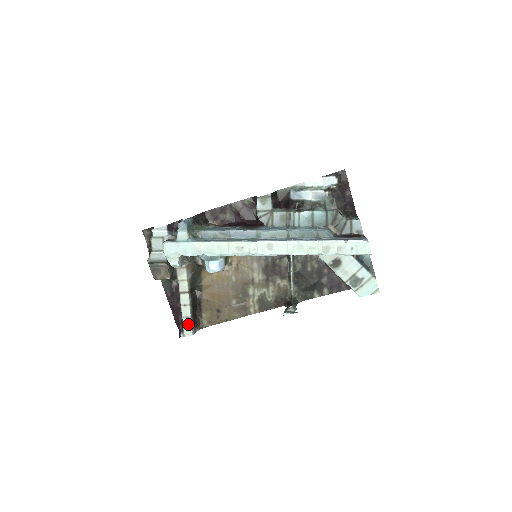
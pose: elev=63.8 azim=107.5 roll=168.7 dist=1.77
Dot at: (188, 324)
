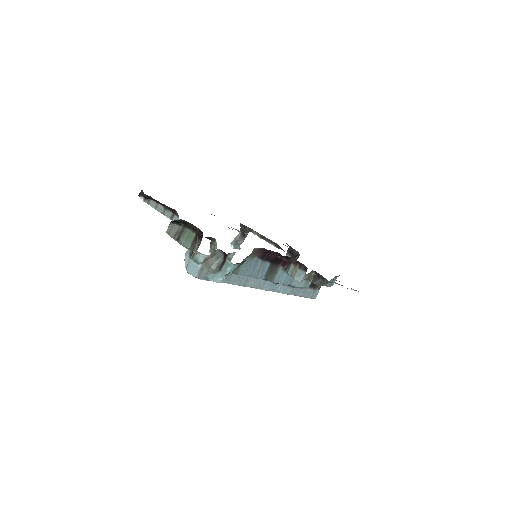
Dot at: occluded
